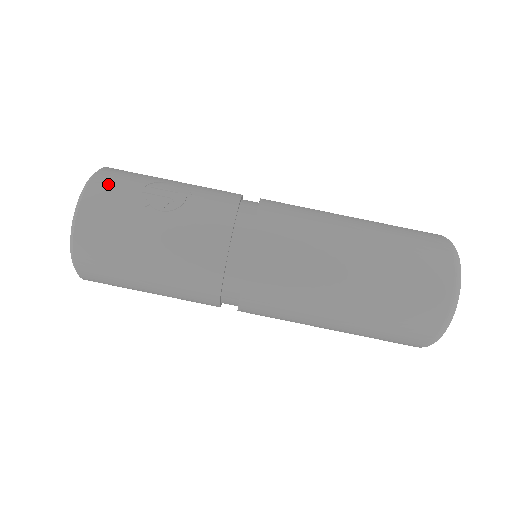
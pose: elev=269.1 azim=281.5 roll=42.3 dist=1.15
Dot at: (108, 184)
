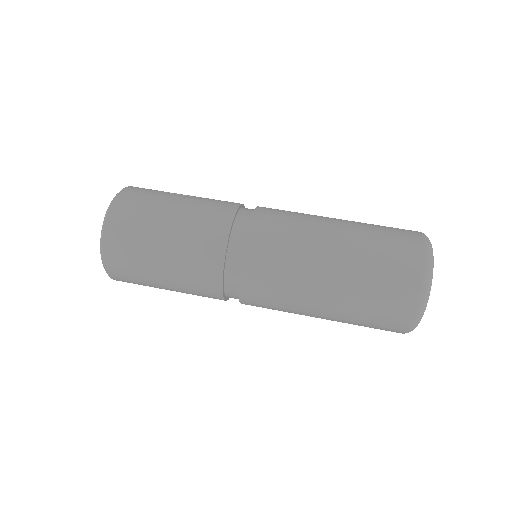
Dot at: (142, 188)
